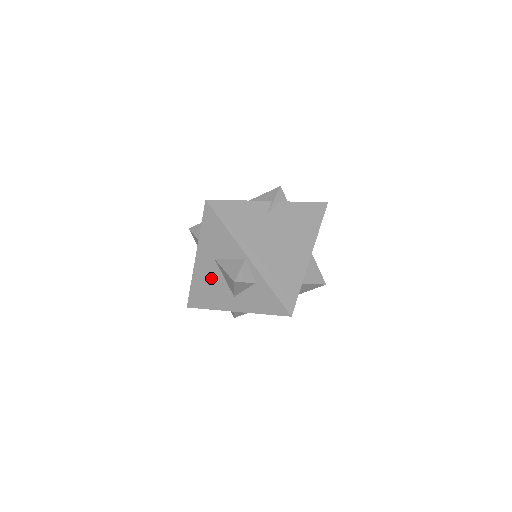
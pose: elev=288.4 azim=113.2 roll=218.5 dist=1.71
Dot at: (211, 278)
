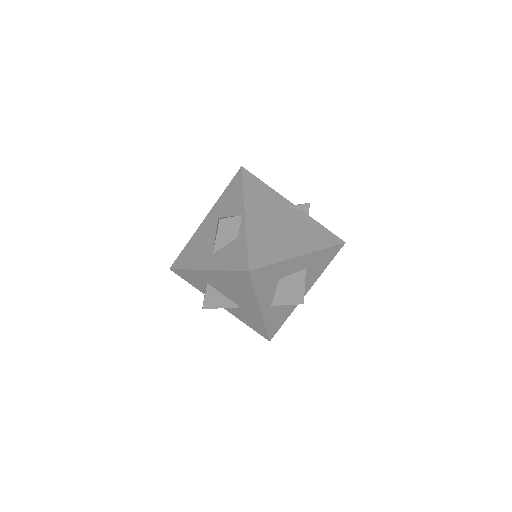
Dot at: (205, 237)
